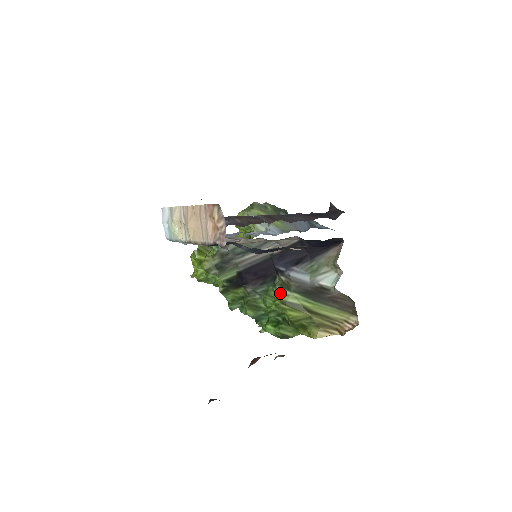
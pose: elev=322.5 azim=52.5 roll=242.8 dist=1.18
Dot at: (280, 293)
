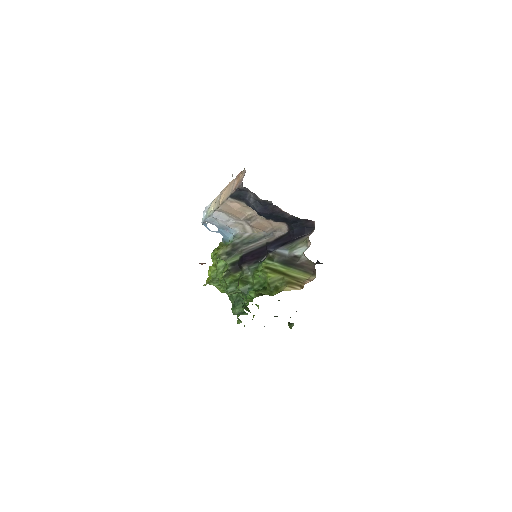
Dot at: (266, 263)
